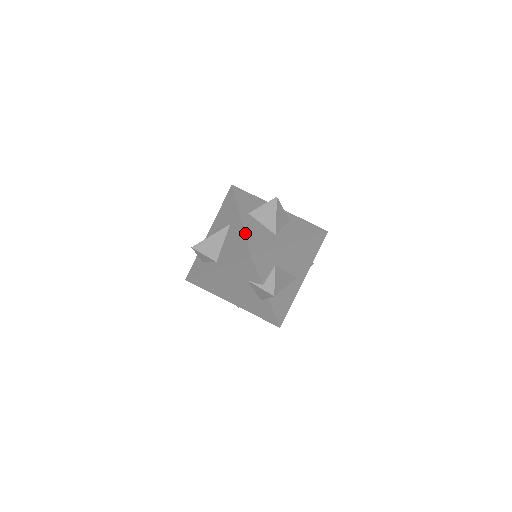
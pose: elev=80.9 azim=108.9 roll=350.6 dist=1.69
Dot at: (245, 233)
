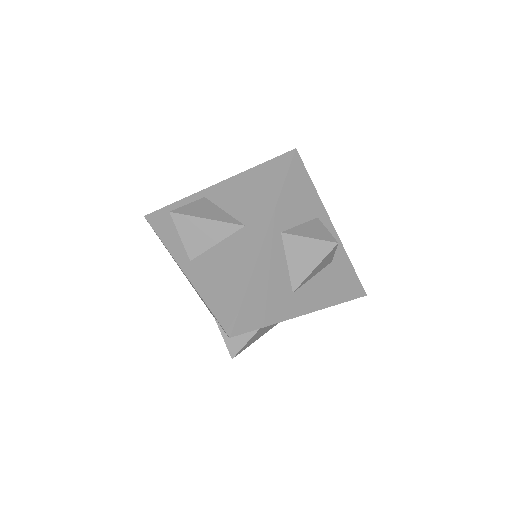
Dot at: (250, 281)
